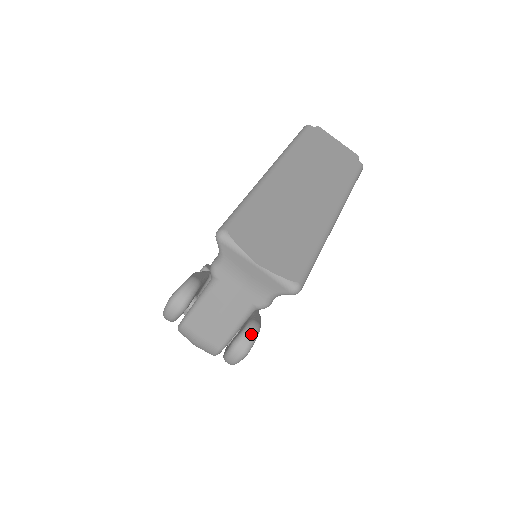
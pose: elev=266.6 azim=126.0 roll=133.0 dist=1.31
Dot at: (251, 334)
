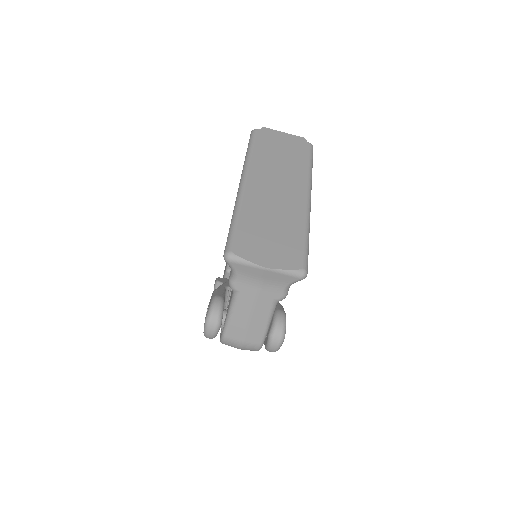
Dot at: (281, 322)
